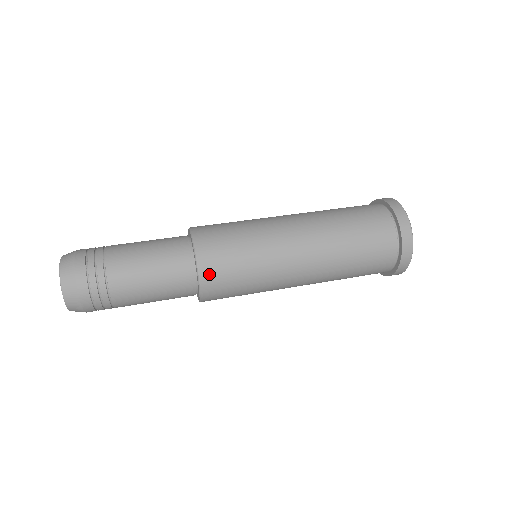
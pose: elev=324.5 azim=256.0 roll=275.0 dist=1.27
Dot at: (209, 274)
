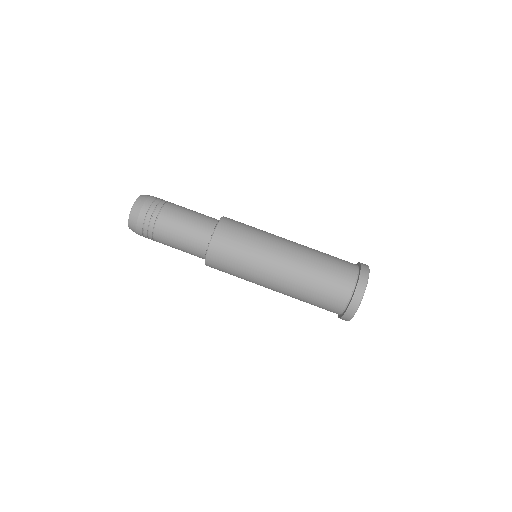
Dot at: occluded
